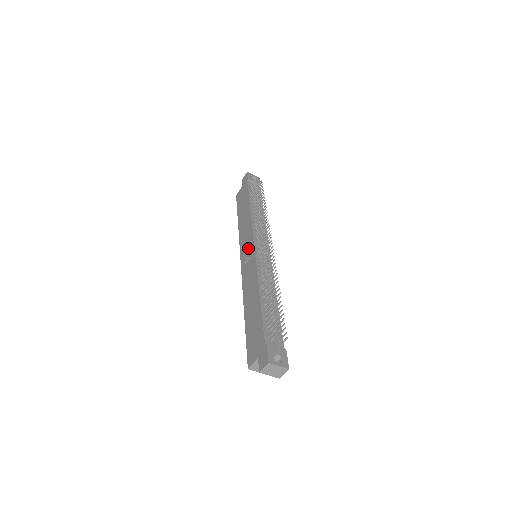
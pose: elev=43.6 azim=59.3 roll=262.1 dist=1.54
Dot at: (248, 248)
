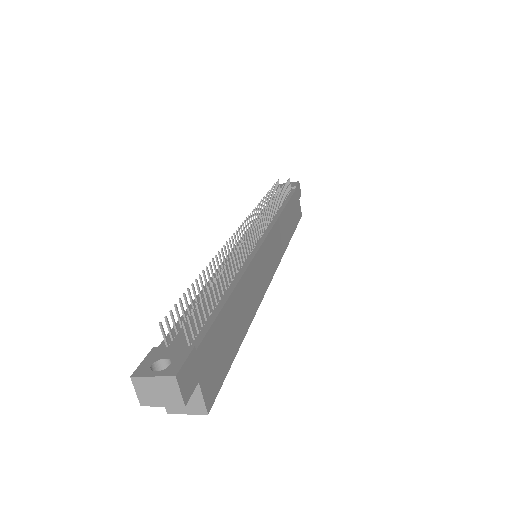
Dot at: occluded
